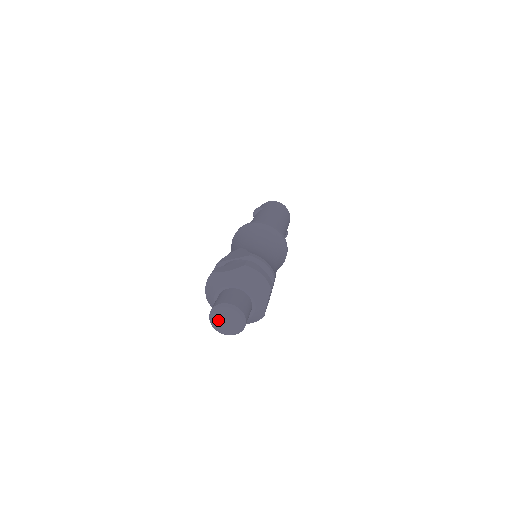
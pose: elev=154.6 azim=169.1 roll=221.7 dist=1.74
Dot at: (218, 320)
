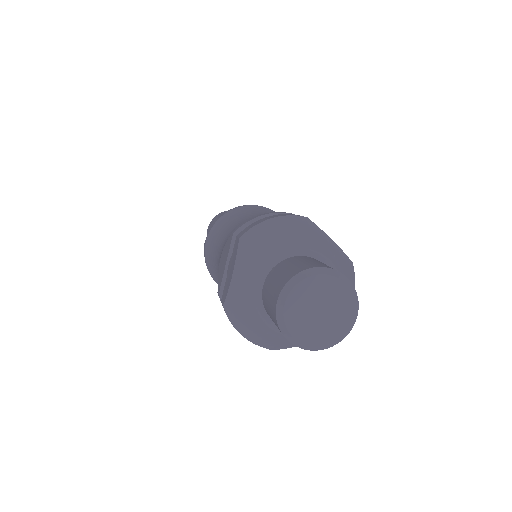
Dot at: (309, 329)
